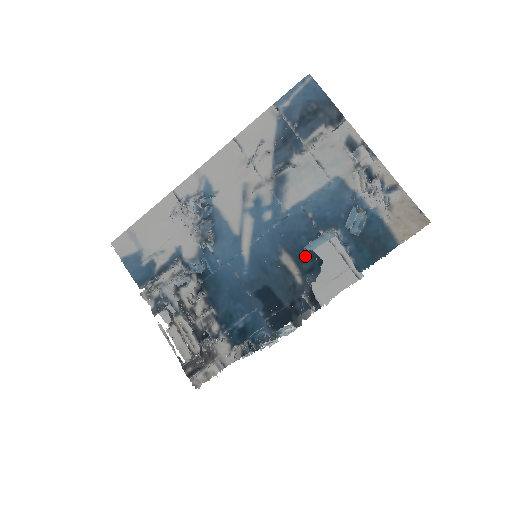
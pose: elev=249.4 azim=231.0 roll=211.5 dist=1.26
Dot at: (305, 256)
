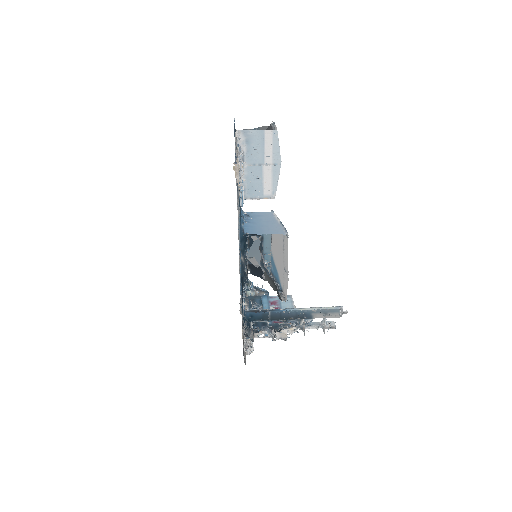
Dot at: (242, 240)
